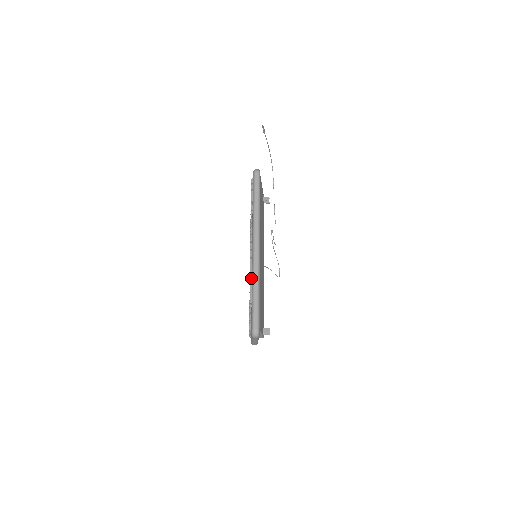
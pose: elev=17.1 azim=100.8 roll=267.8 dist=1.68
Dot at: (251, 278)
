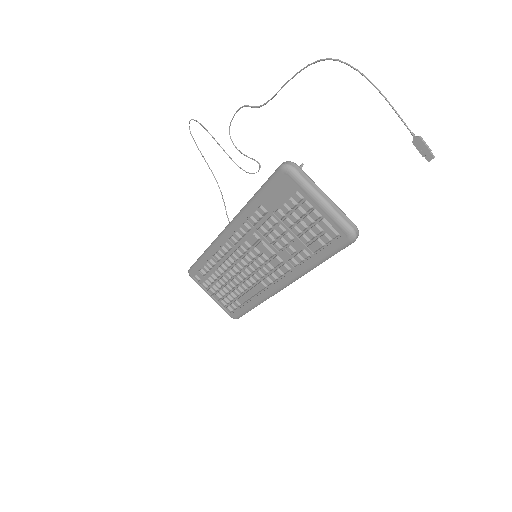
Dot at: (255, 296)
